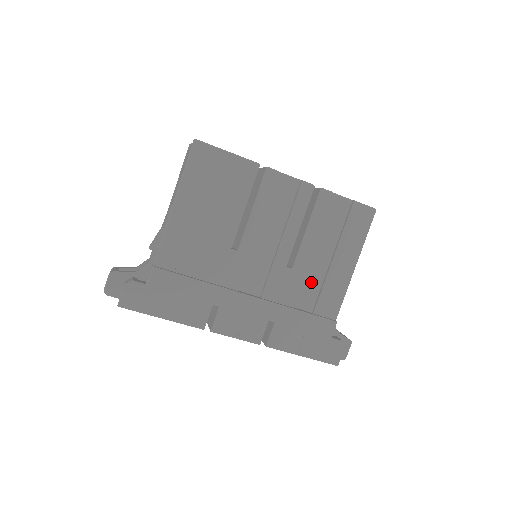
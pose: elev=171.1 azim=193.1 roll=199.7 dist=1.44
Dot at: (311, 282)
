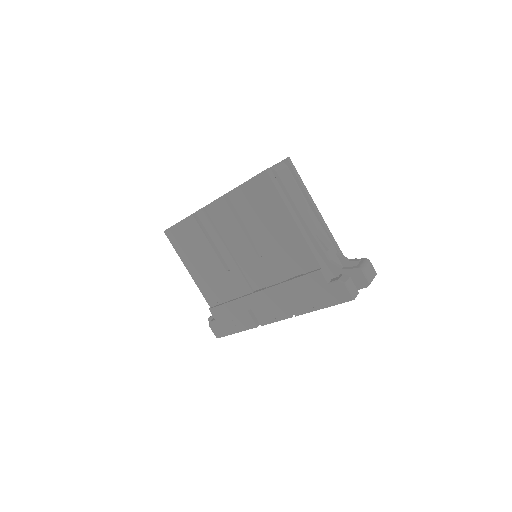
Dot at: (283, 254)
